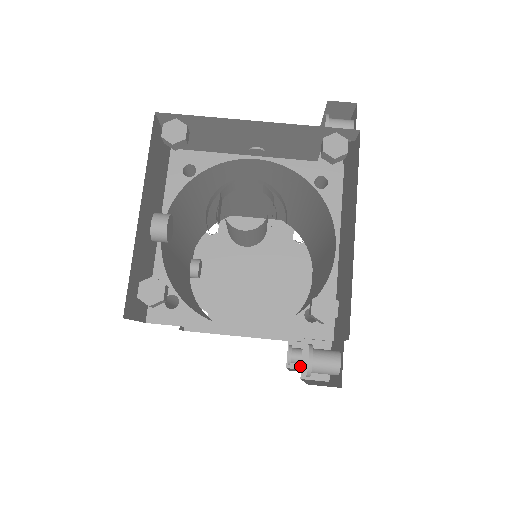
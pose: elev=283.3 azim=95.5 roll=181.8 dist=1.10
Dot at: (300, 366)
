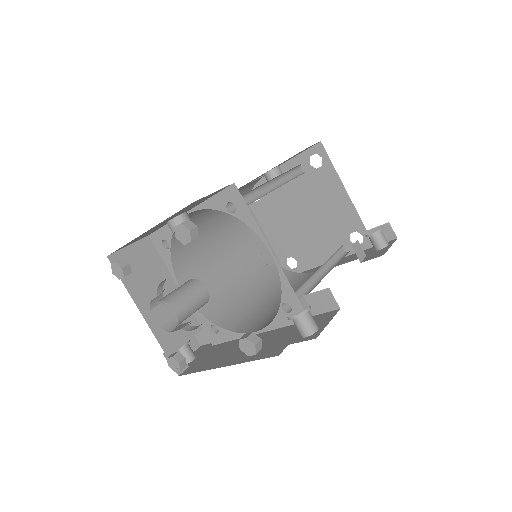
Dot at: occluded
